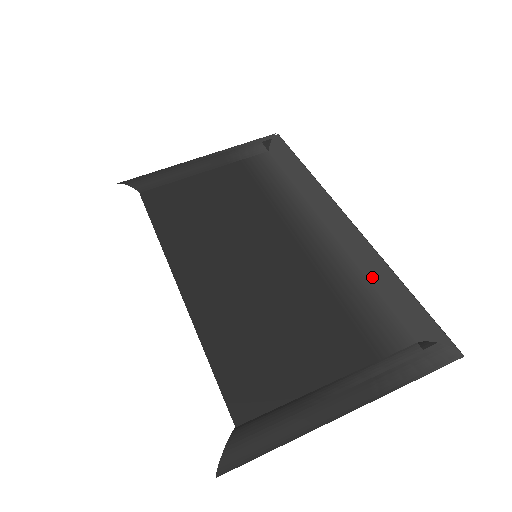
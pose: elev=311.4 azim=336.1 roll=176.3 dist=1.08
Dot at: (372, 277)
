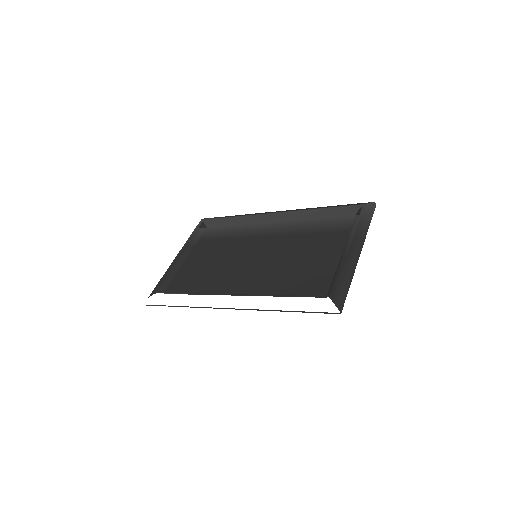
Dot at: (313, 217)
